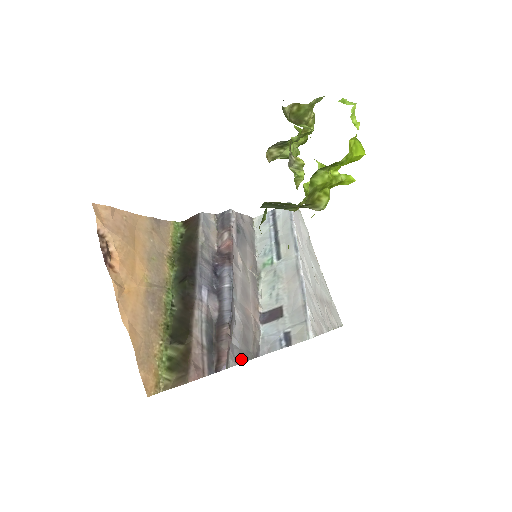
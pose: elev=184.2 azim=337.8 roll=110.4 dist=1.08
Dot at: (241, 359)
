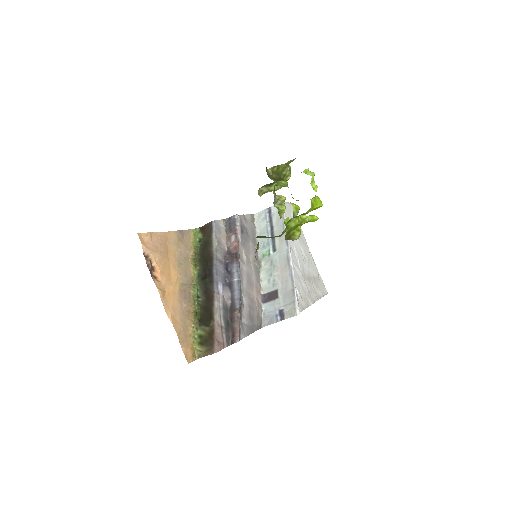
Dot at: (249, 332)
